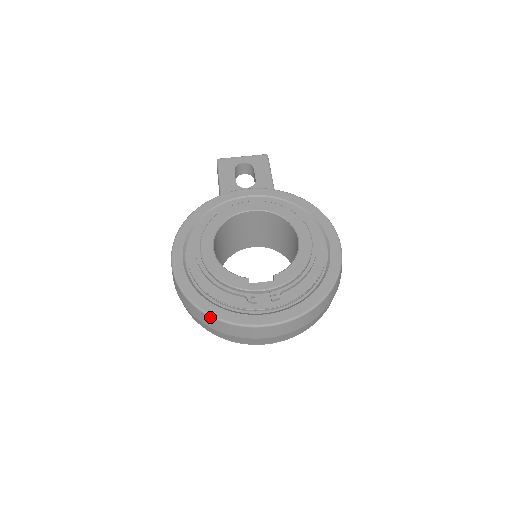
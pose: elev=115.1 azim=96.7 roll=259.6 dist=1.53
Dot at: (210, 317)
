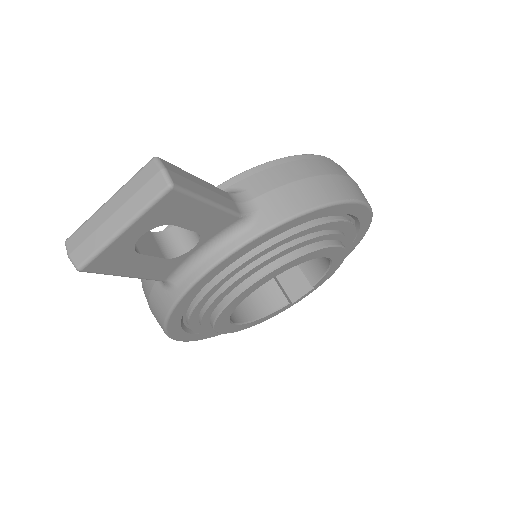
Dot at: occluded
